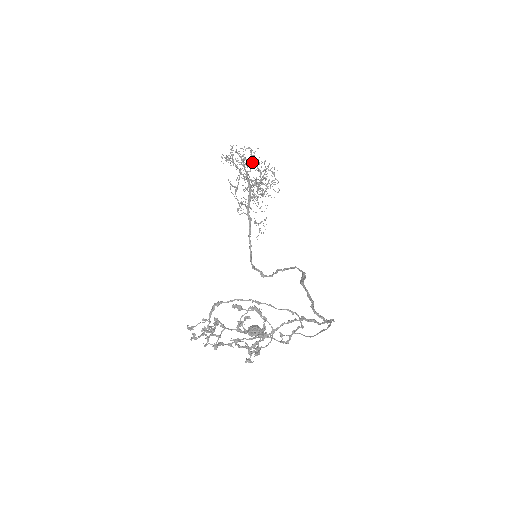
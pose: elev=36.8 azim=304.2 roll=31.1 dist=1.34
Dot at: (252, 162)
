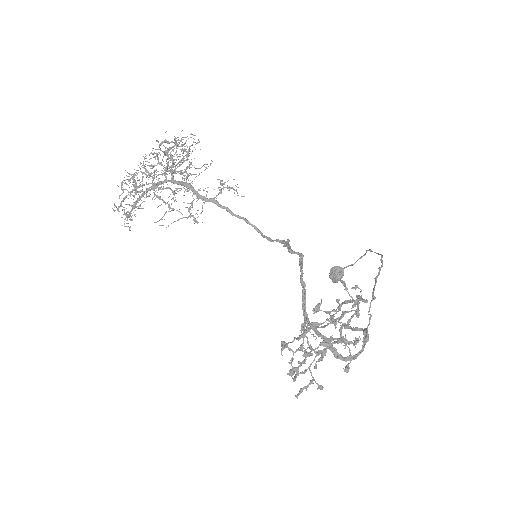
Dot at: occluded
